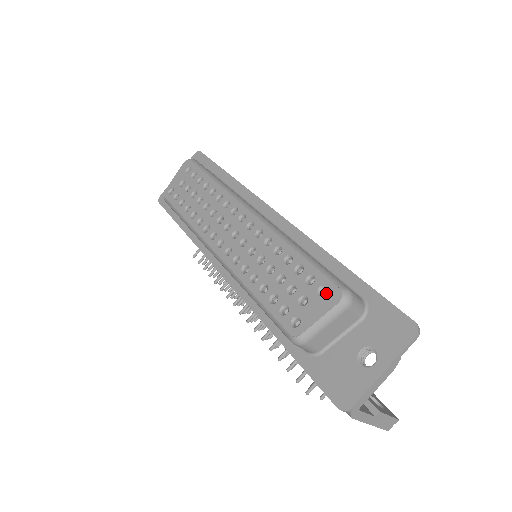
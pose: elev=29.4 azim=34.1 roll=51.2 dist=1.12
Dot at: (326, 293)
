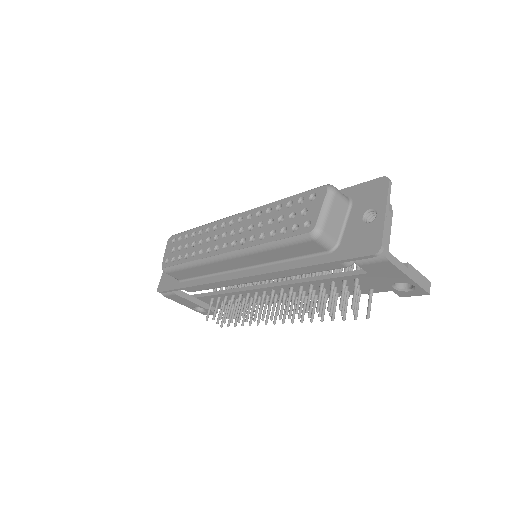
Dot at: (316, 196)
